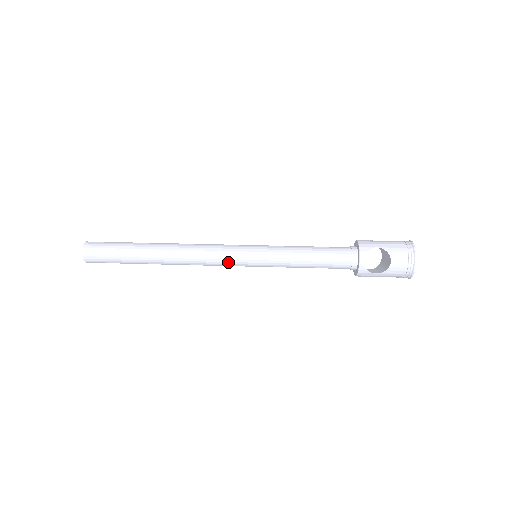
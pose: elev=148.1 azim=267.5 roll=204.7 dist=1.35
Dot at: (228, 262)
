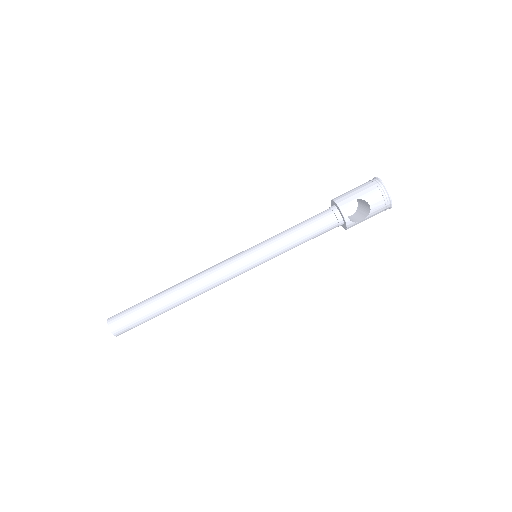
Dot at: (237, 274)
